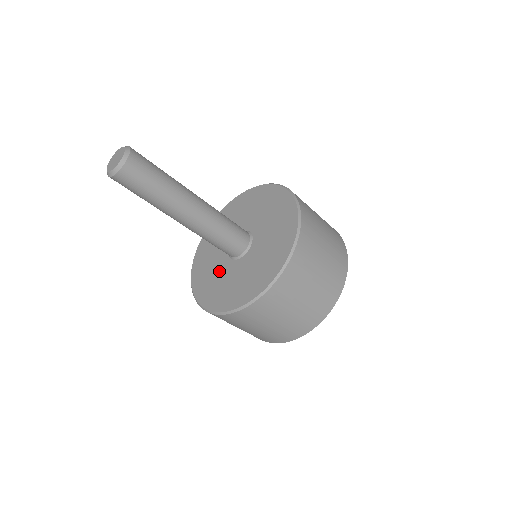
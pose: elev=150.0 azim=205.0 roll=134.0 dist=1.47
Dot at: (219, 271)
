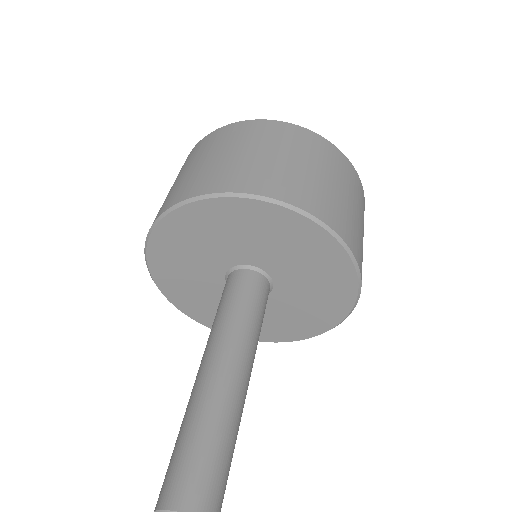
Dot at: occluded
